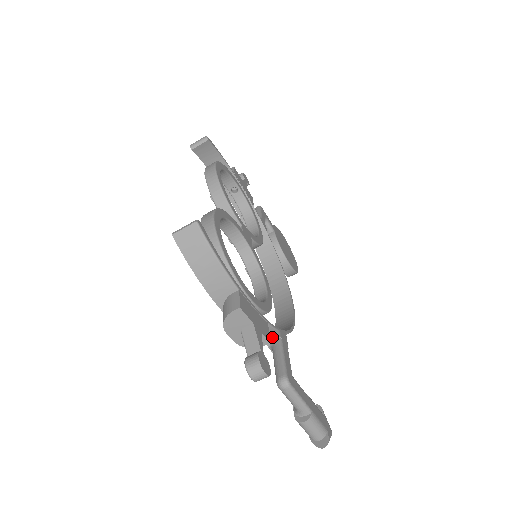
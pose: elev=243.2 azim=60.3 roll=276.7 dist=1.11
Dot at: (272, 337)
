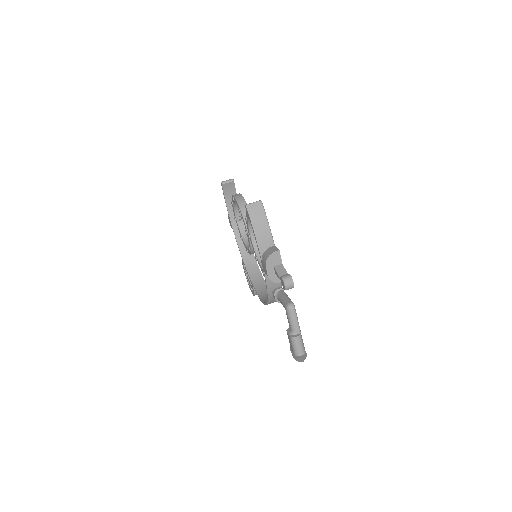
Dot at: (279, 288)
